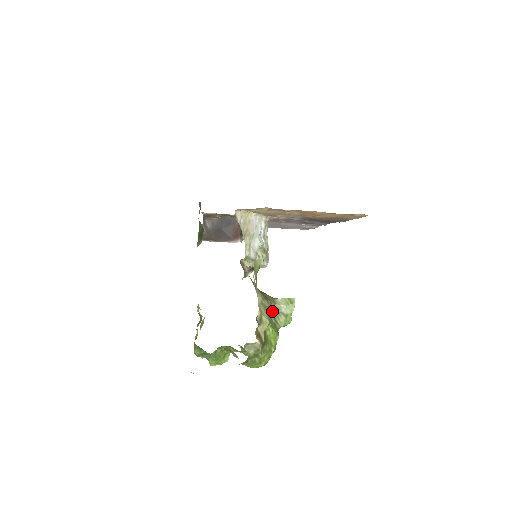
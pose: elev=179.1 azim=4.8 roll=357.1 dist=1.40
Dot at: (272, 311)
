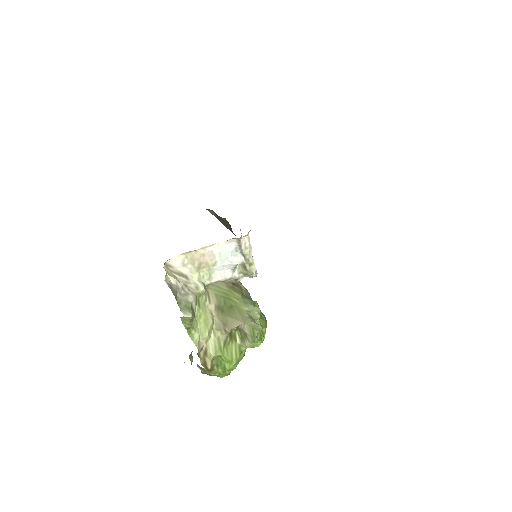
Dot at: (240, 333)
